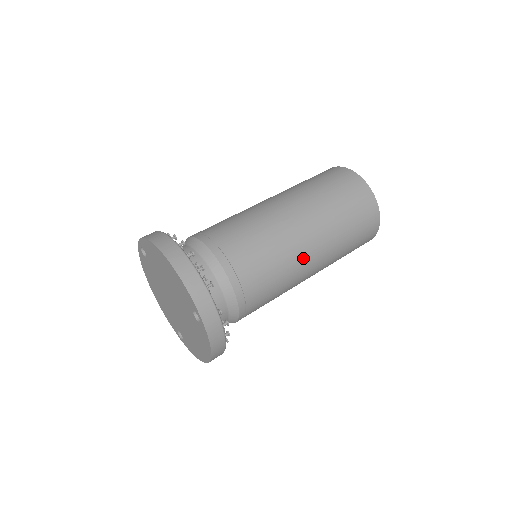
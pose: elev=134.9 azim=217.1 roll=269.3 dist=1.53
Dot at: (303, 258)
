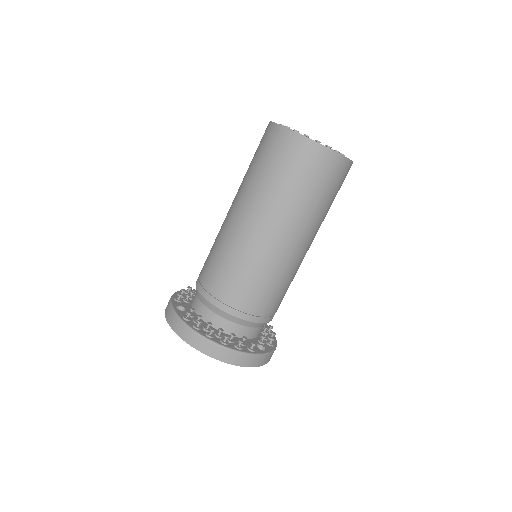
Dot at: (302, 257)
